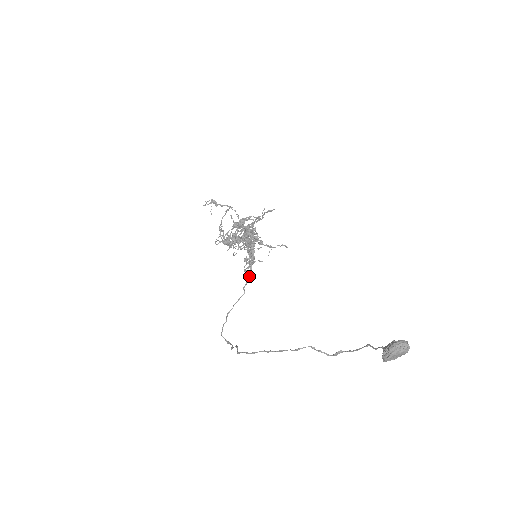
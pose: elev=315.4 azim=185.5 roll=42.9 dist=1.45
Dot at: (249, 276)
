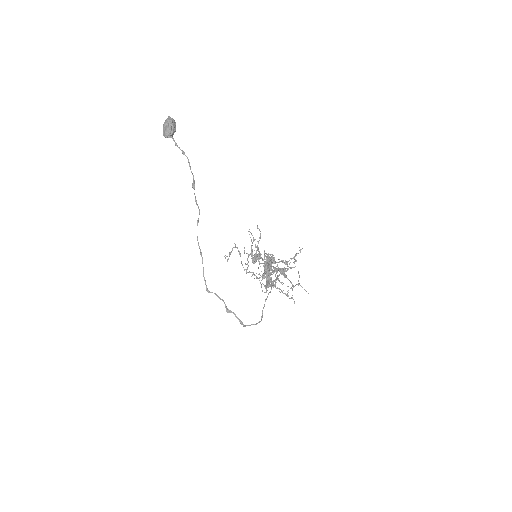
Dot at: (273, 282)
